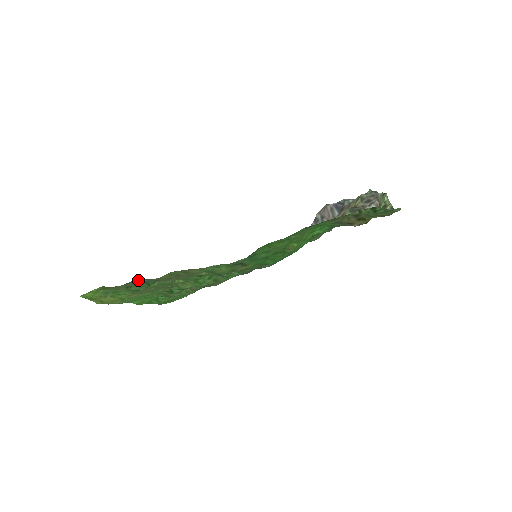
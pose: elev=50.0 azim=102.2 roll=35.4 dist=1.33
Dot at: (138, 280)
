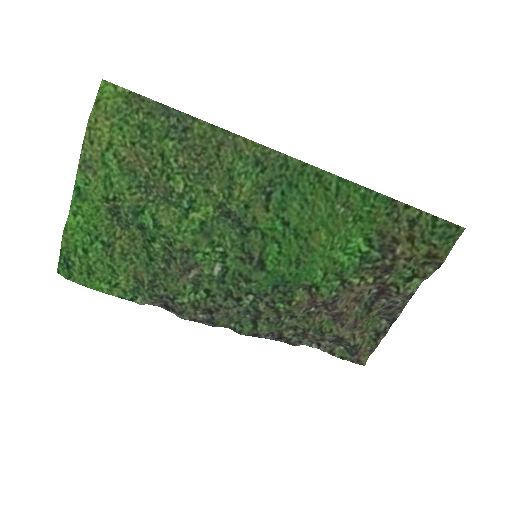
Dot at: (171, 113)
